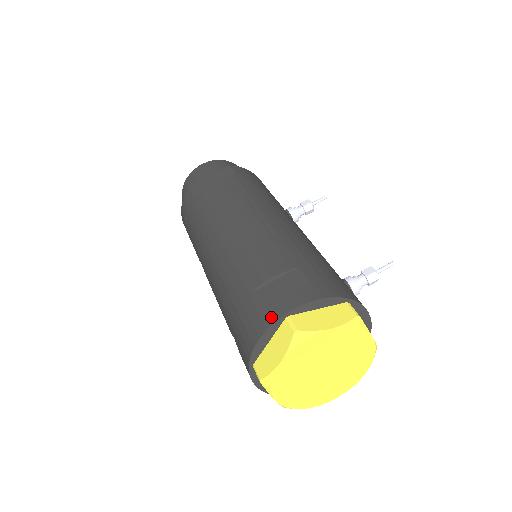
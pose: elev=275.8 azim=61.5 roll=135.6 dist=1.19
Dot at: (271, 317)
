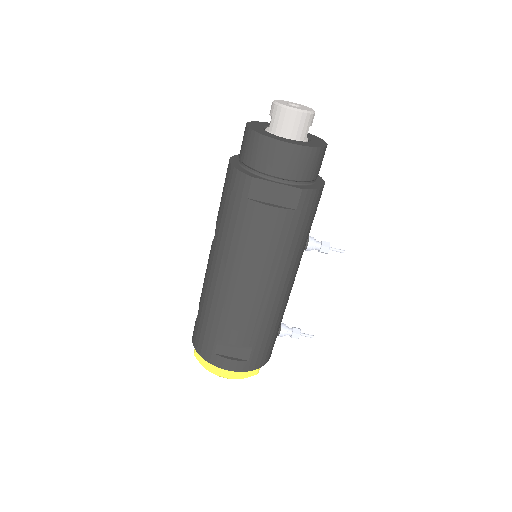
Dot at: (216, 363)
